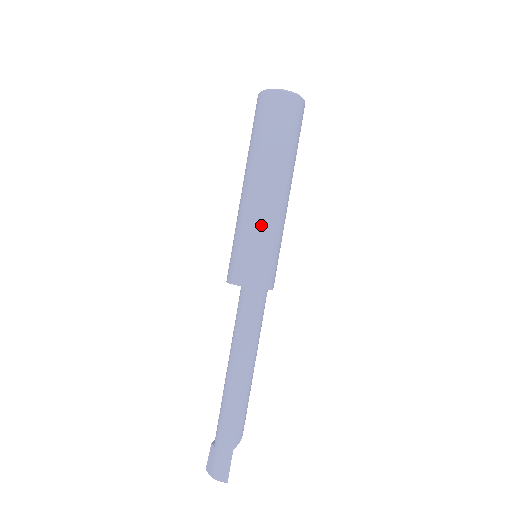
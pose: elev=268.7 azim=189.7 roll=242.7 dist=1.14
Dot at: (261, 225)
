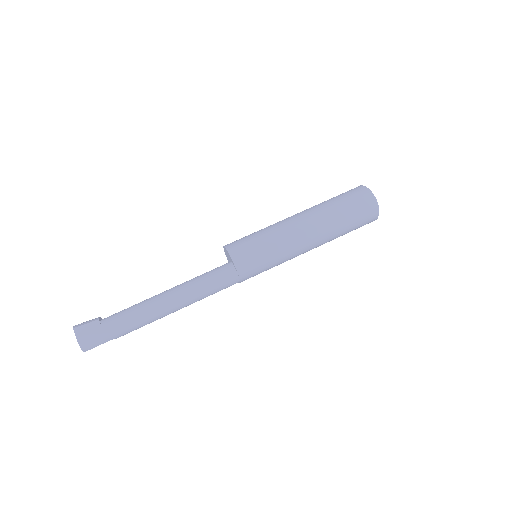
Dot at: (285, 254)
